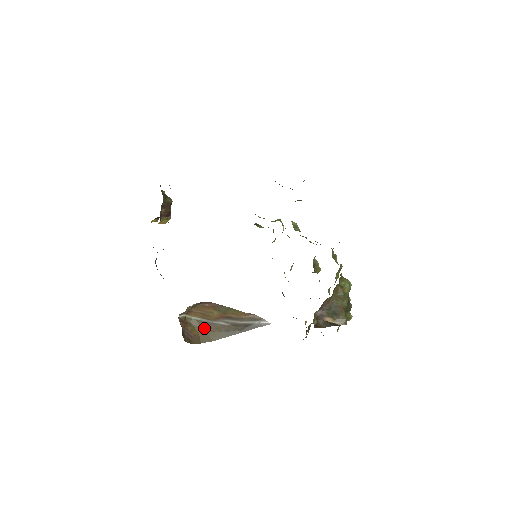
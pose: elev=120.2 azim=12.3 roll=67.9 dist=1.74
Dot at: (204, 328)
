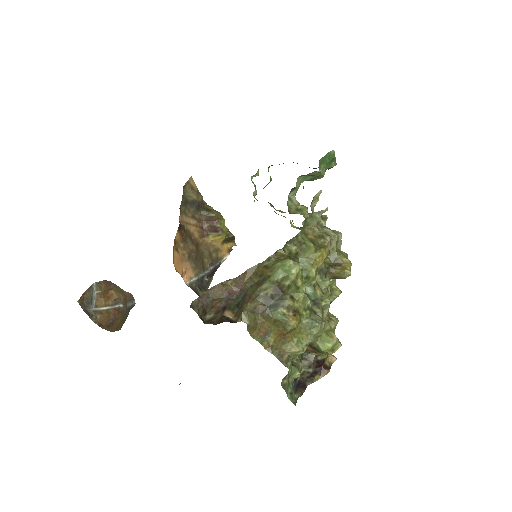
Dot at: occluded
